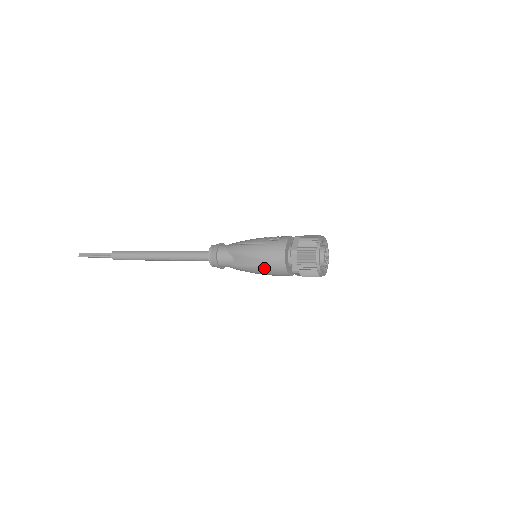
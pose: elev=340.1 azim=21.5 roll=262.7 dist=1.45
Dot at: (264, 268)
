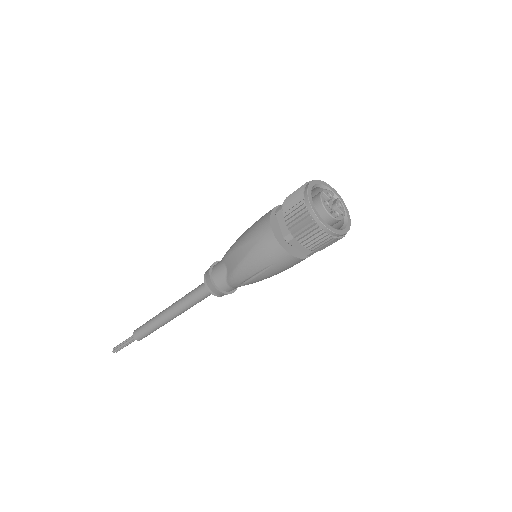
Dot at: (253, 254)
